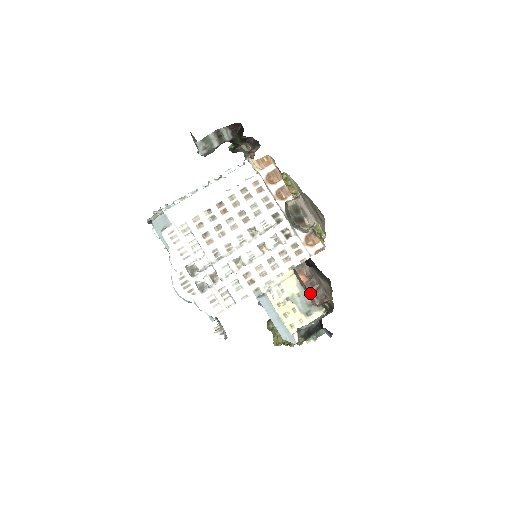
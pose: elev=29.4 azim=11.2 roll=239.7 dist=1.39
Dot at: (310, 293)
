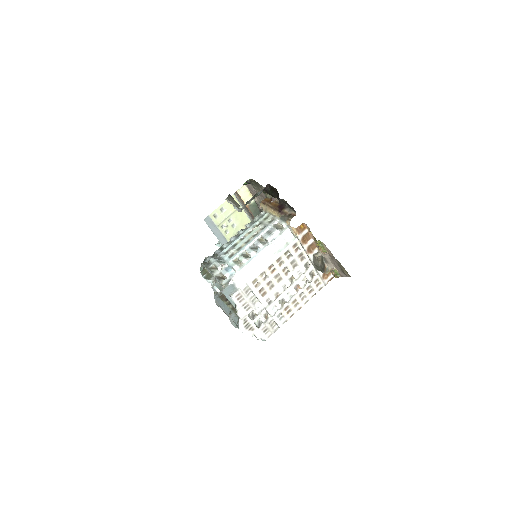
Dot at: occluded
